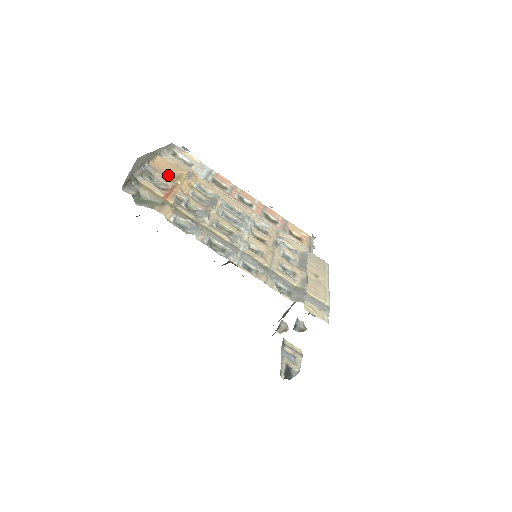
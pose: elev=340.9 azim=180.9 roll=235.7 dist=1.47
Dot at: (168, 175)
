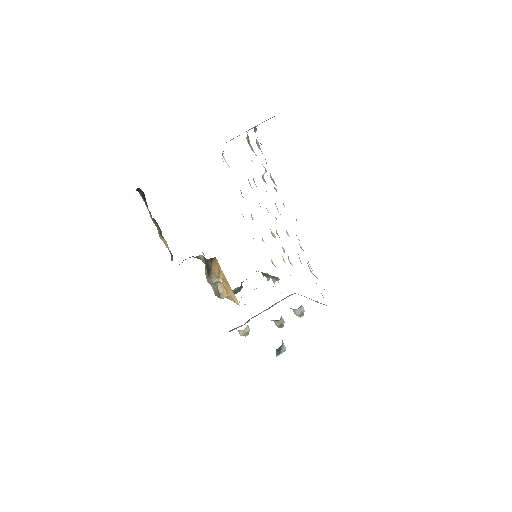
Dot at: occluded
